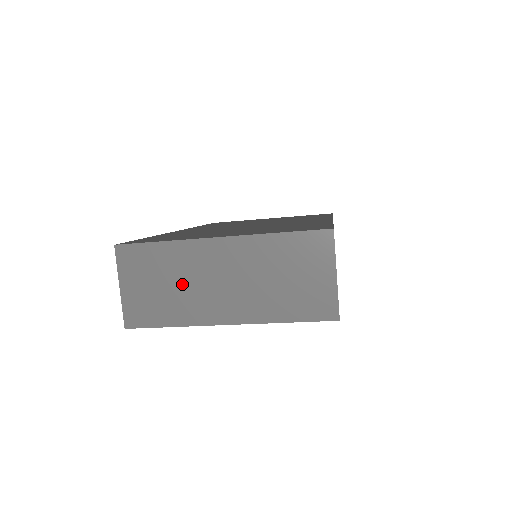
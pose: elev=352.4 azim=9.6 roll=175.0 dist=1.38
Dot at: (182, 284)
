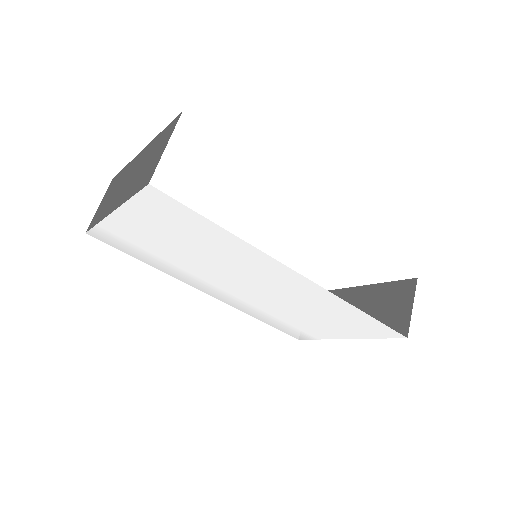
Dot at: (115, 191)
